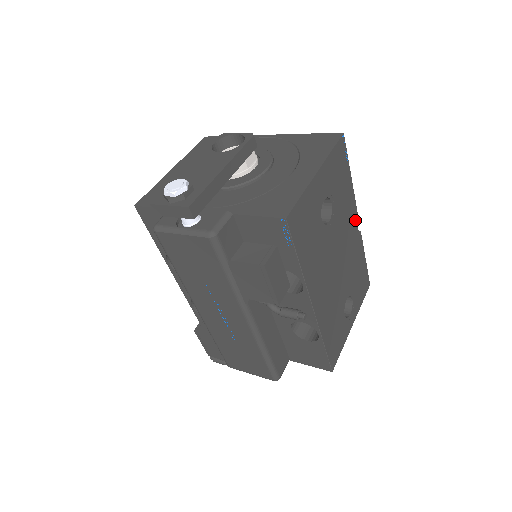
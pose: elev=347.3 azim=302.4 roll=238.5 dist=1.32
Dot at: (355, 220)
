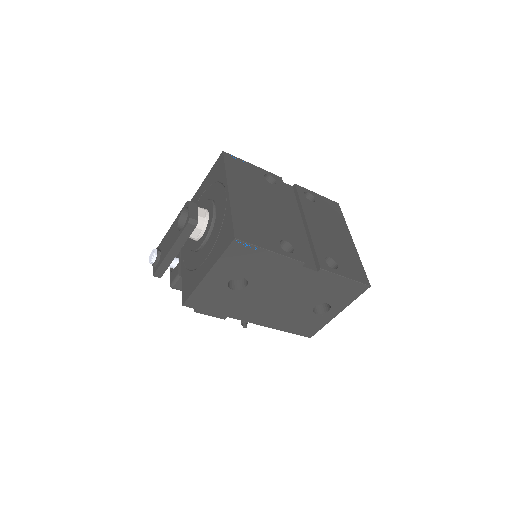
Dot at: (301, 268)
